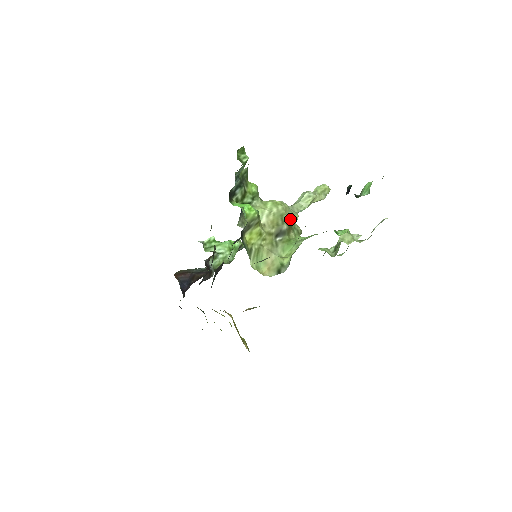
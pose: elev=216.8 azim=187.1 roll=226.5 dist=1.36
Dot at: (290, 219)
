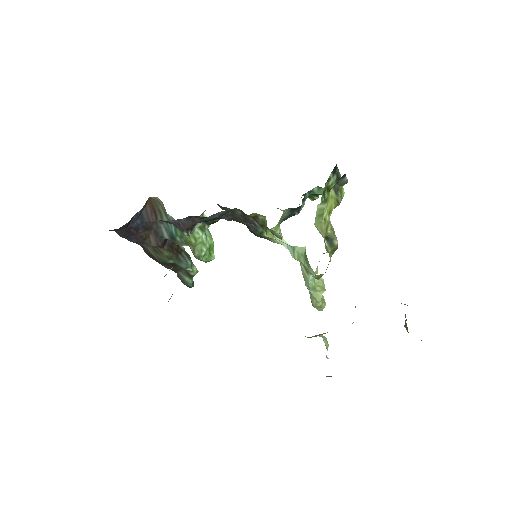
Dot at: occluded
